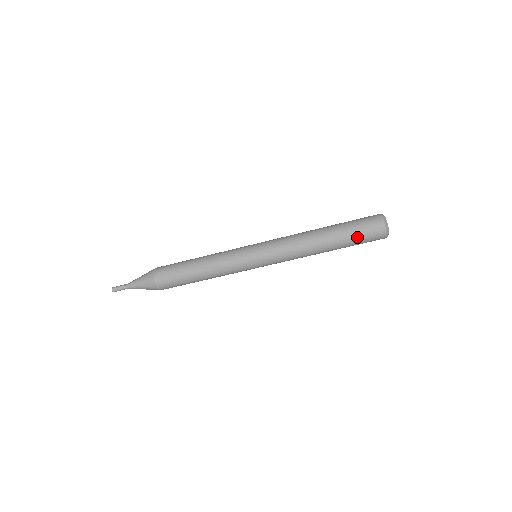
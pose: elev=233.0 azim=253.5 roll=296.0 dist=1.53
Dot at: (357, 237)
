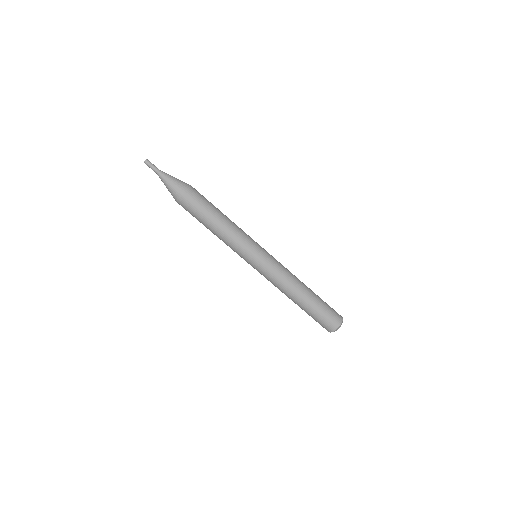
Dot at: (325, 308)
